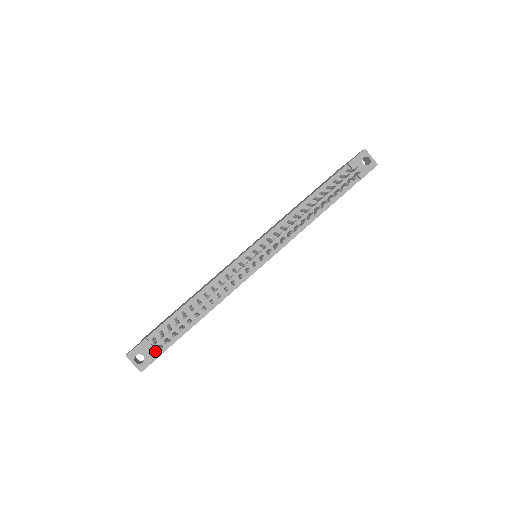
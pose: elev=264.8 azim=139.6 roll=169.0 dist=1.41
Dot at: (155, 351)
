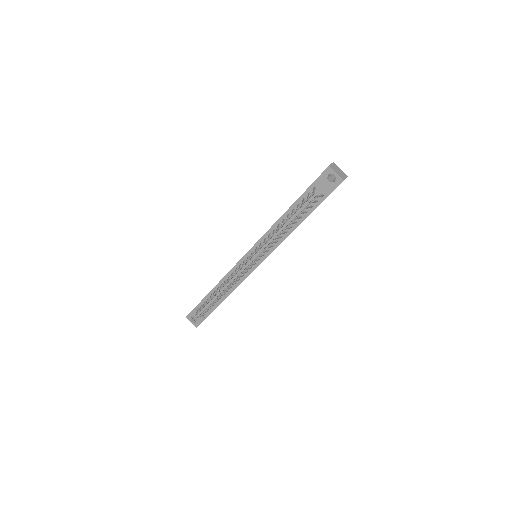
Dot at: (201, 317)
